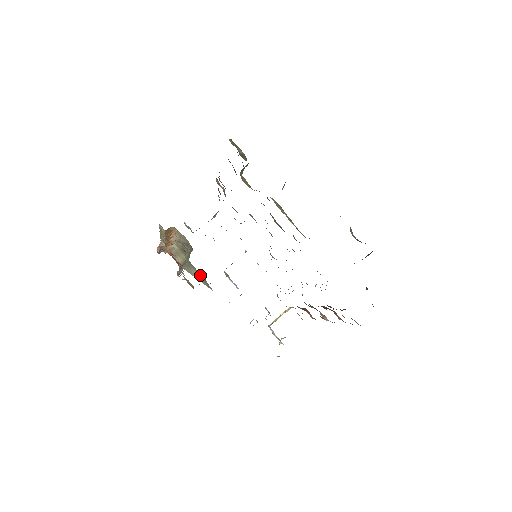
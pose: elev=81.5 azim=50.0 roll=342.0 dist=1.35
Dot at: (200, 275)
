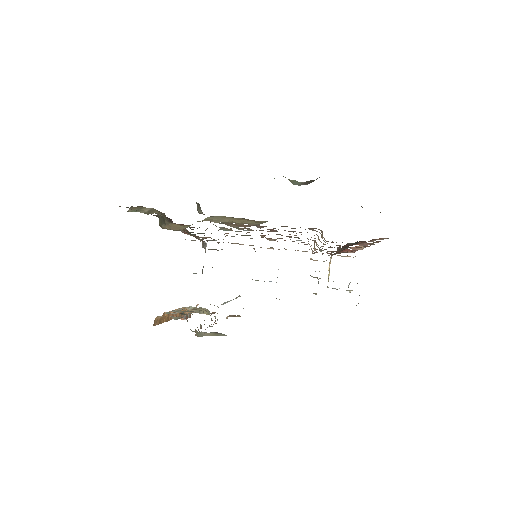
Dot at: (212, 333)
